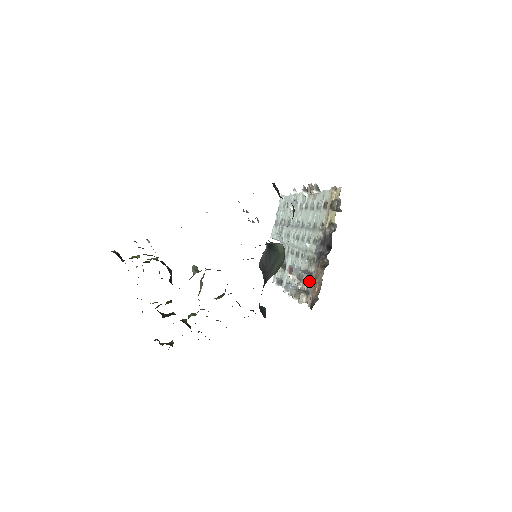
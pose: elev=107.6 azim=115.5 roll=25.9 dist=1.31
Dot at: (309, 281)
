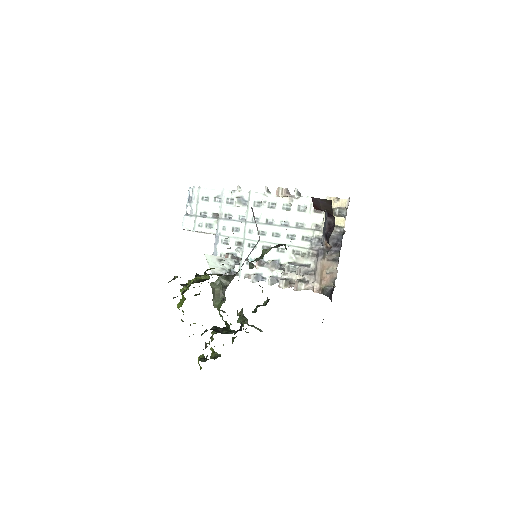
Dot at: (307, 272)
